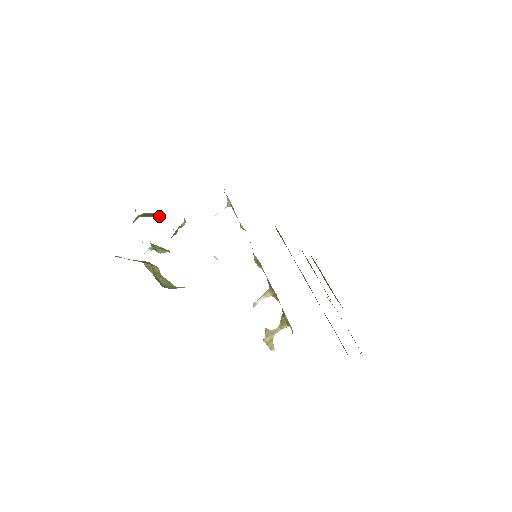
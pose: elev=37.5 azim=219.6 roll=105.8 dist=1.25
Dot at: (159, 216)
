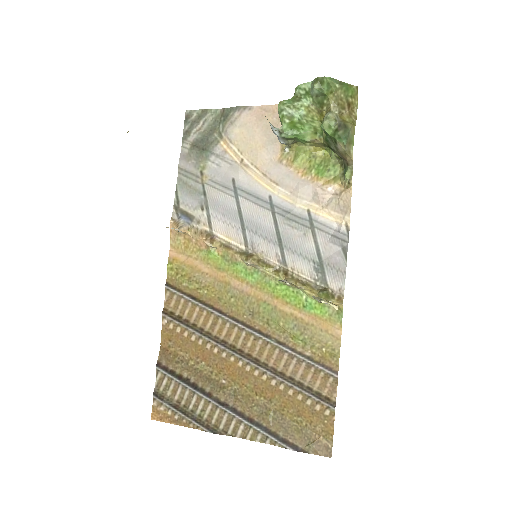
Dot at: occluded
